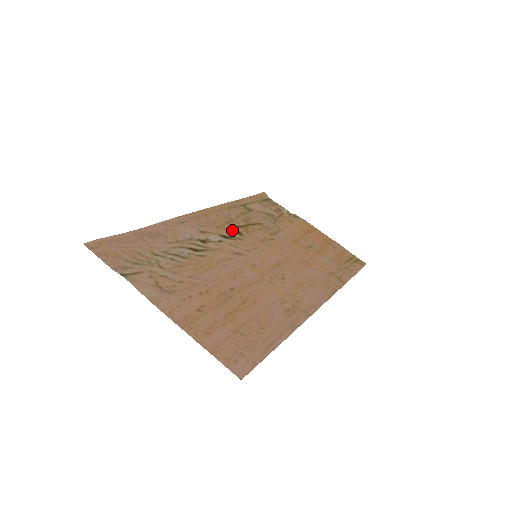
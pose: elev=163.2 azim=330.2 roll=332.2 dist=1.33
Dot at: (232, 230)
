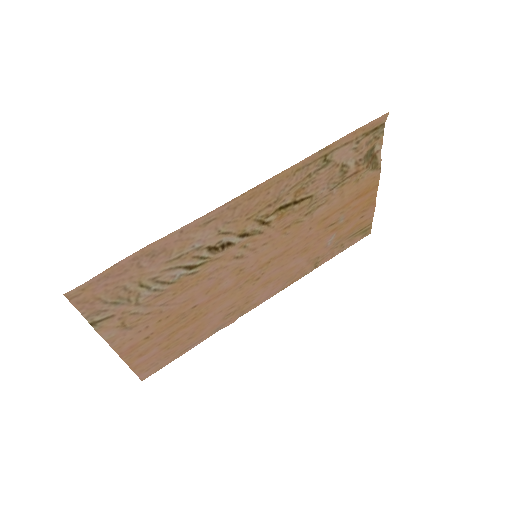
Dot at: (262, 221)
